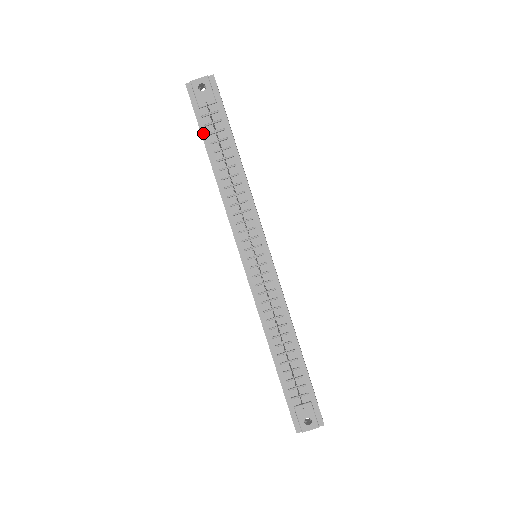
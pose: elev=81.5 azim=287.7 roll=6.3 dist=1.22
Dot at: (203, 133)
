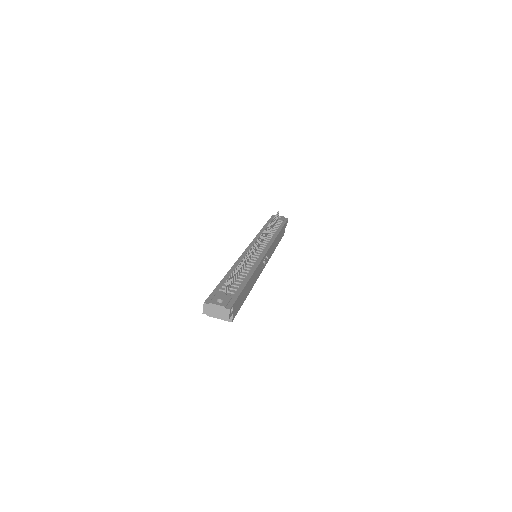
Dot at: (268, 223)
